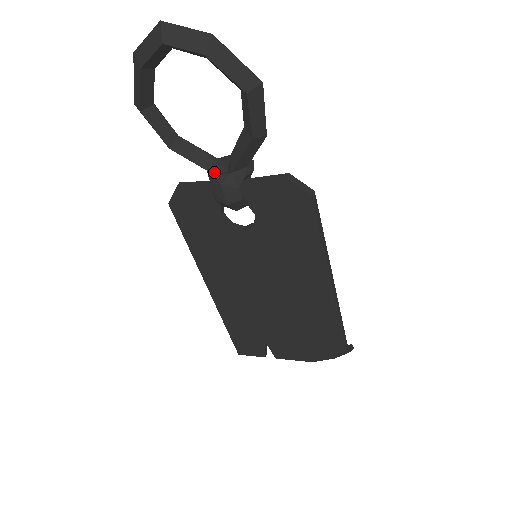
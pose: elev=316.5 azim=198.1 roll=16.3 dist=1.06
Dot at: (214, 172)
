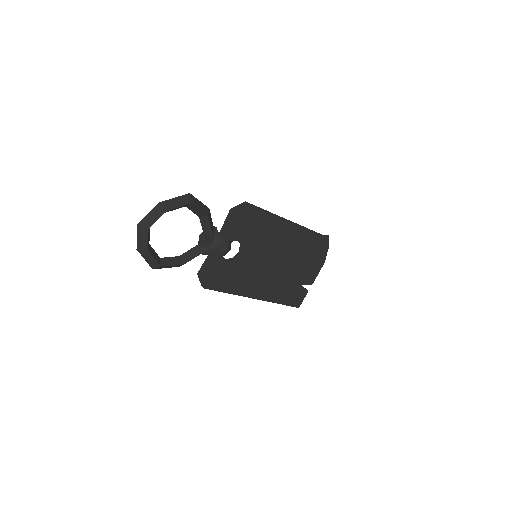
Dot at: (207, 249)
